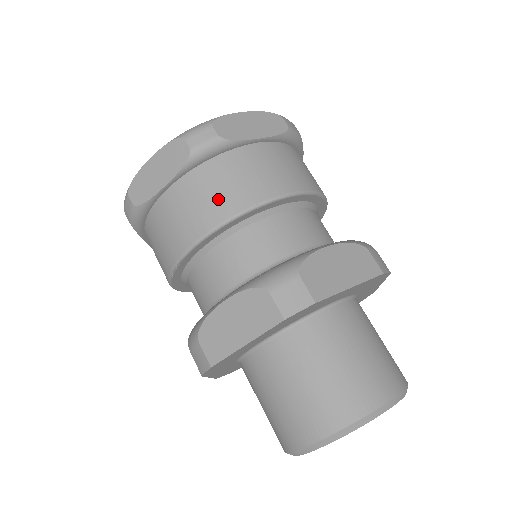
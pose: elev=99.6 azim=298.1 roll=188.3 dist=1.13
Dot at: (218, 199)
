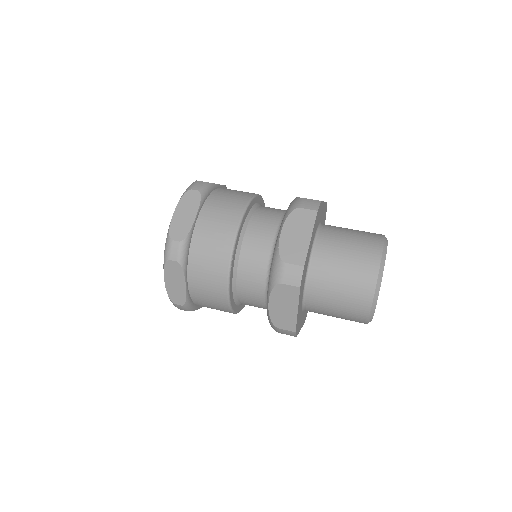
Dot at: (231, 204)
